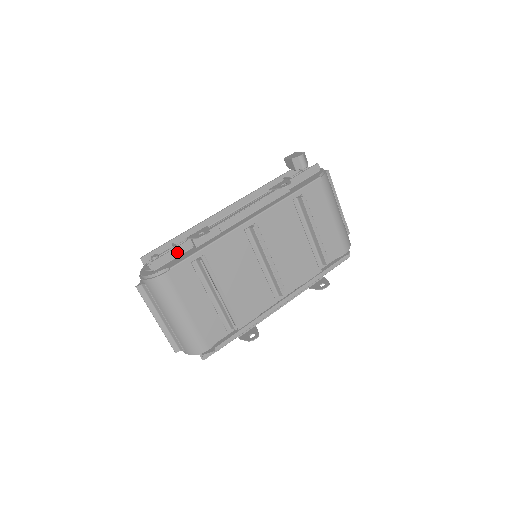
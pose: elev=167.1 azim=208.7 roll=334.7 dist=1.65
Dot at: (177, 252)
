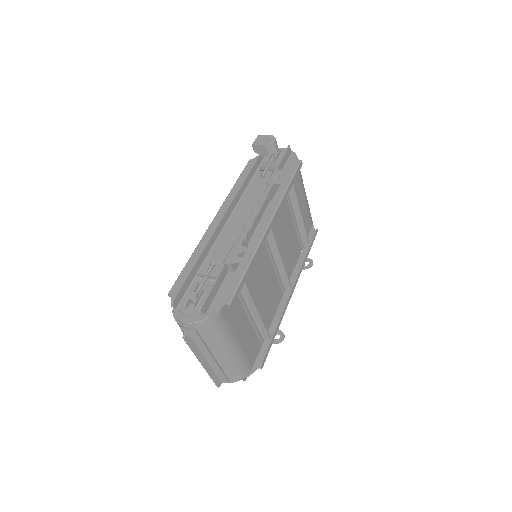
Dot at: (219, 283)
